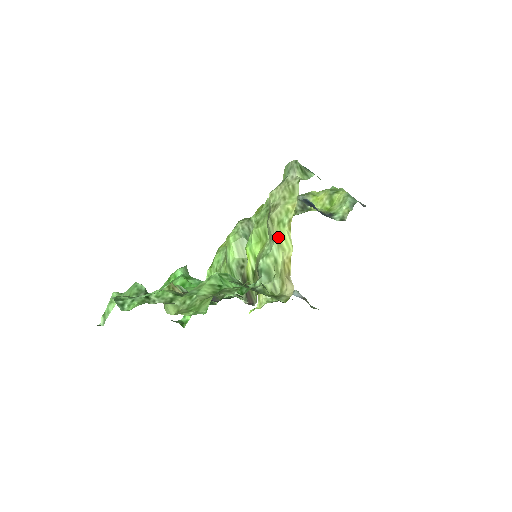
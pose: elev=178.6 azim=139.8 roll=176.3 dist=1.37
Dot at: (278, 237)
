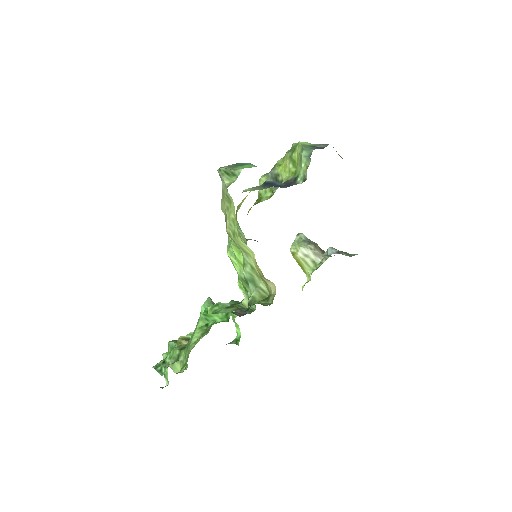
Dot at: (240, 247)
